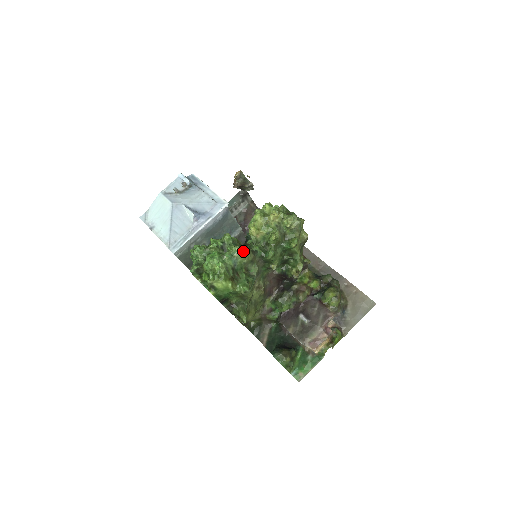
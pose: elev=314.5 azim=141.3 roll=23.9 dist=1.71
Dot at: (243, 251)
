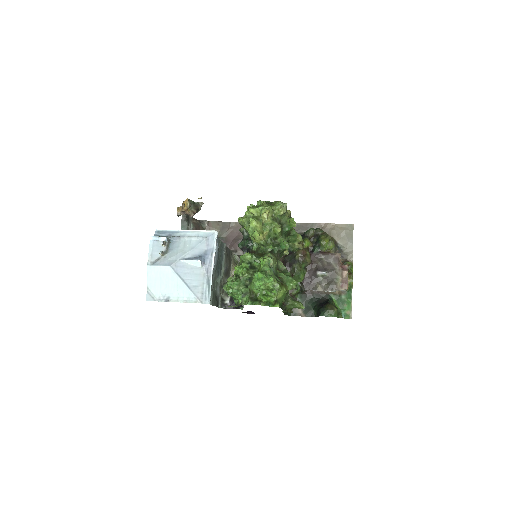
Dot at: (270, 257)
